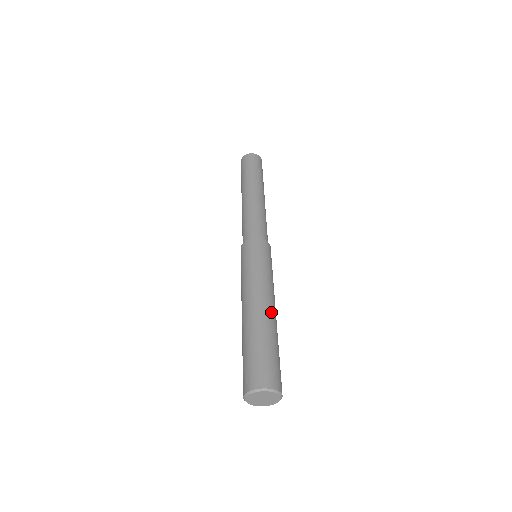
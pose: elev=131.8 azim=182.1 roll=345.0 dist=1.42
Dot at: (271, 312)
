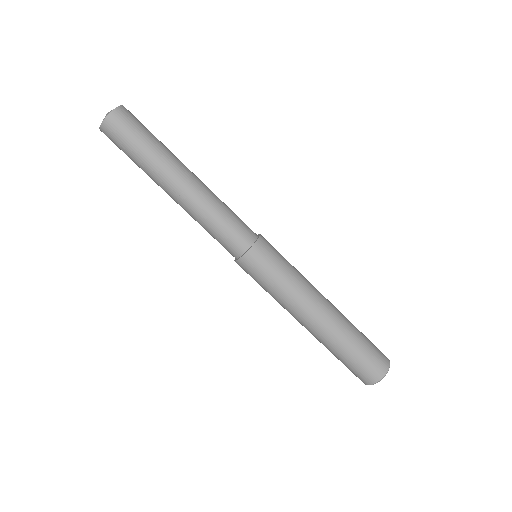
Dot at: (328, 317)
